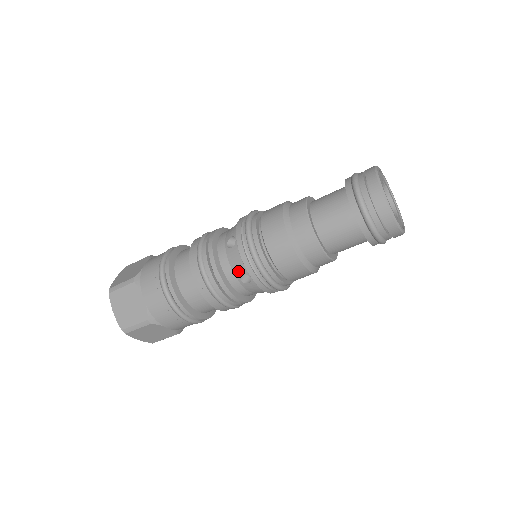
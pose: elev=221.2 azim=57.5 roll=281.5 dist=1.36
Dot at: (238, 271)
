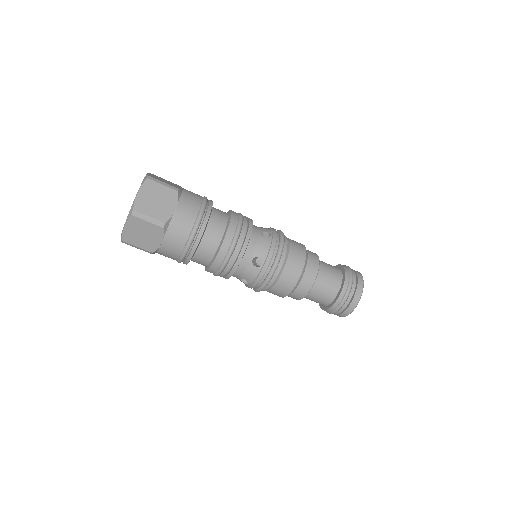
Dot at: (258, 254)
